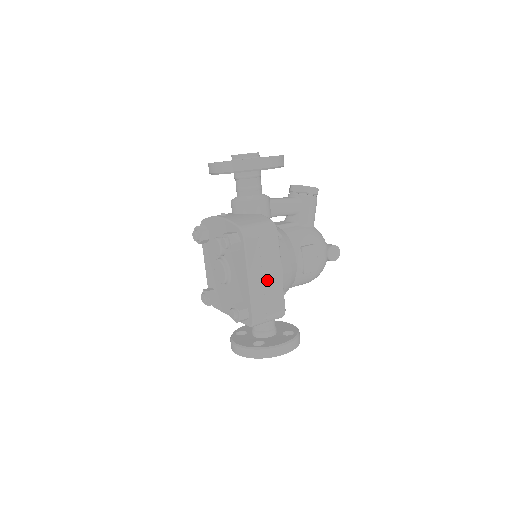
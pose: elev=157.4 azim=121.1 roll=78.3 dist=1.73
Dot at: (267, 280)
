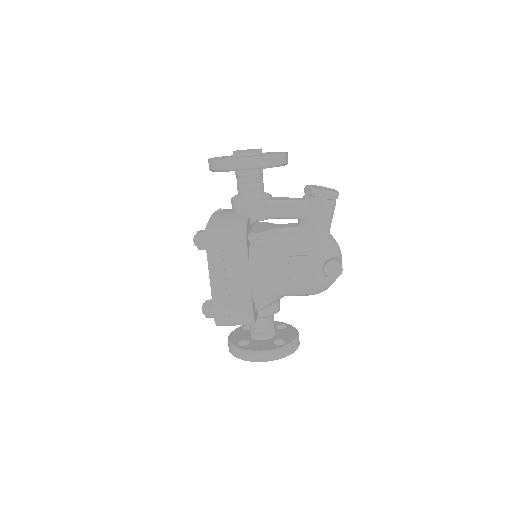
Dot at: (231, 284)
